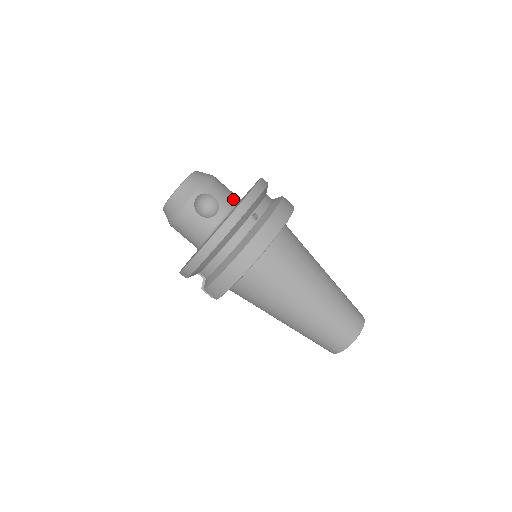
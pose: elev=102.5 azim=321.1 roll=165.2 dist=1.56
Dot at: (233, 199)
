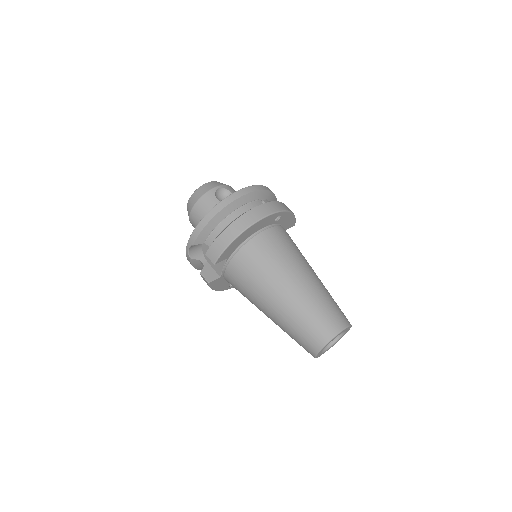
Dot at: occluded
